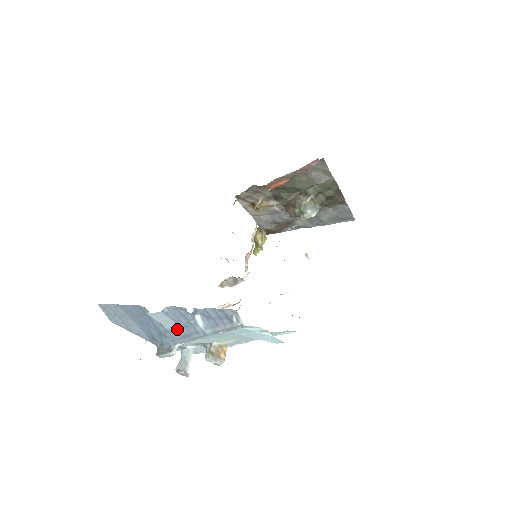
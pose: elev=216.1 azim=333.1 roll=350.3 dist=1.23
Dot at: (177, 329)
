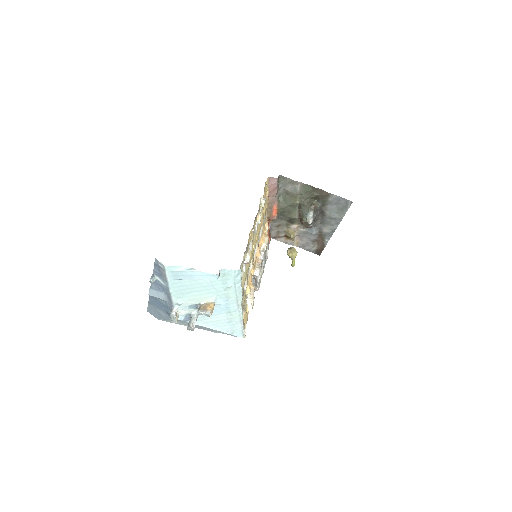
Dot at: (164, 296)
